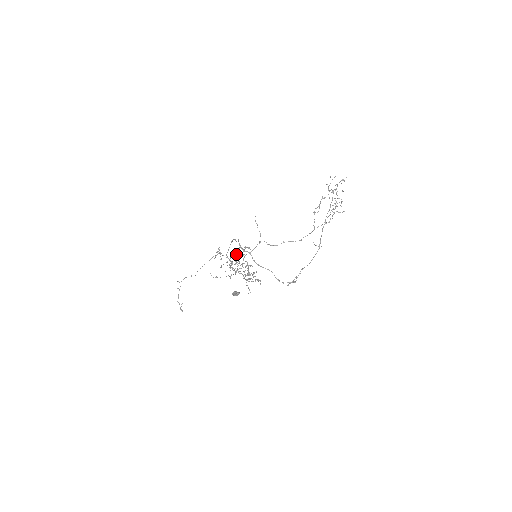
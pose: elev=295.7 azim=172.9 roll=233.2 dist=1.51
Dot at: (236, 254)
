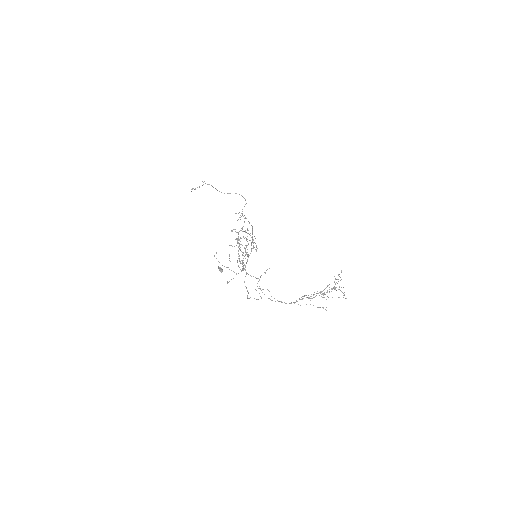
Dot at: occluded
